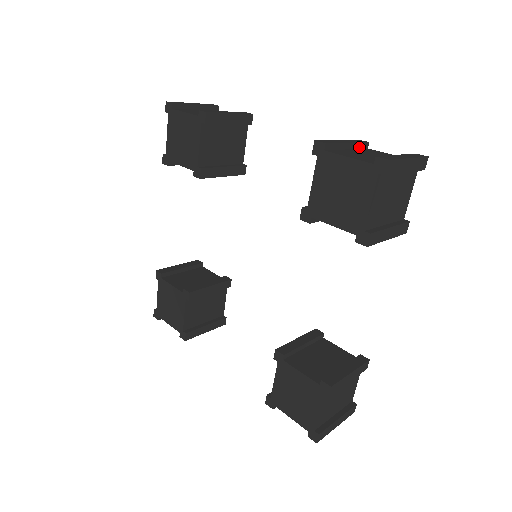
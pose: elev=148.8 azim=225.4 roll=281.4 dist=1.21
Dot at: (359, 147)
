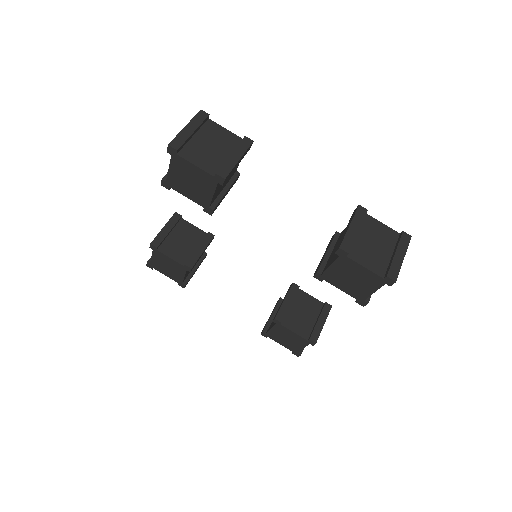
Dot at: (362, 221)
